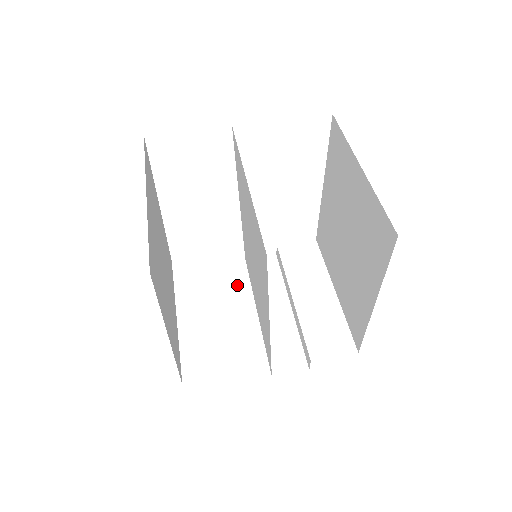
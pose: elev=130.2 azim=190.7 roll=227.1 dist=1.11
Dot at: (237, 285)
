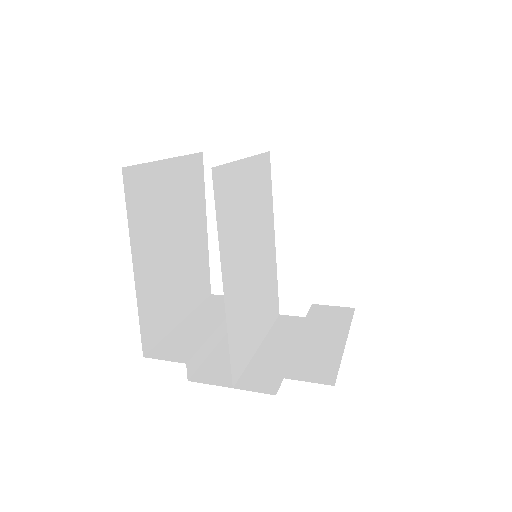
Dot at: occluded
